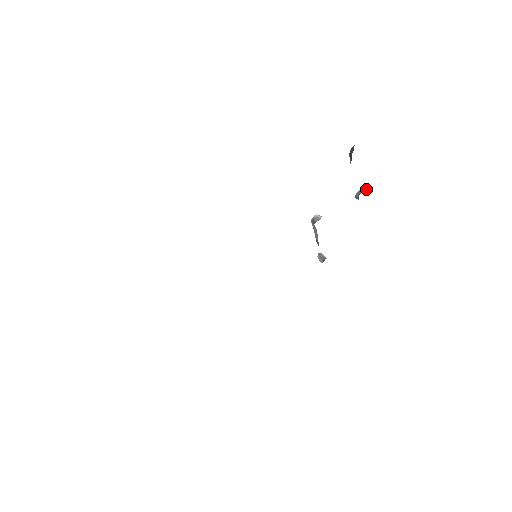
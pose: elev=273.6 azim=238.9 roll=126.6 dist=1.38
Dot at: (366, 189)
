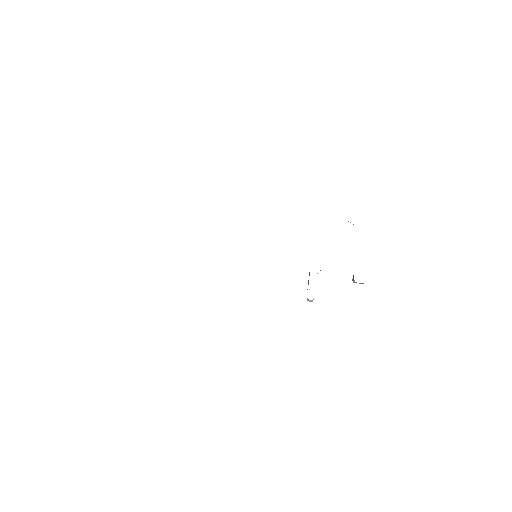
Dot at: occluded
